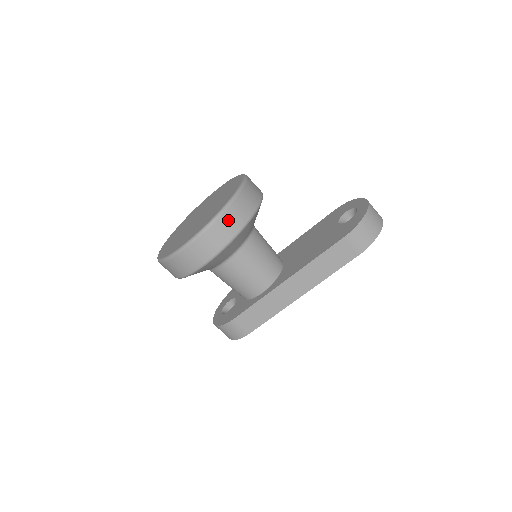
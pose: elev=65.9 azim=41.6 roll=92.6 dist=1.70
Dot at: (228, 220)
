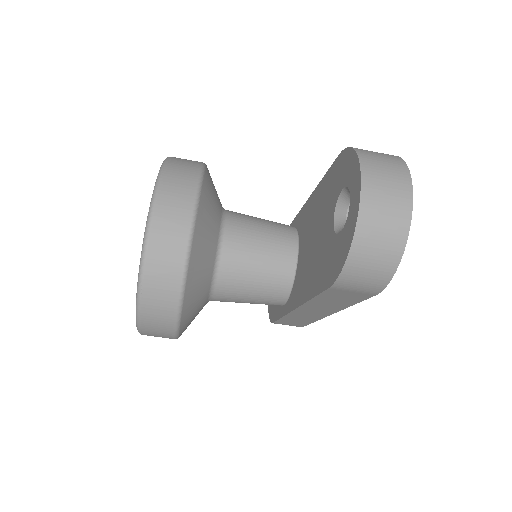
Dot at: (153, 312)
